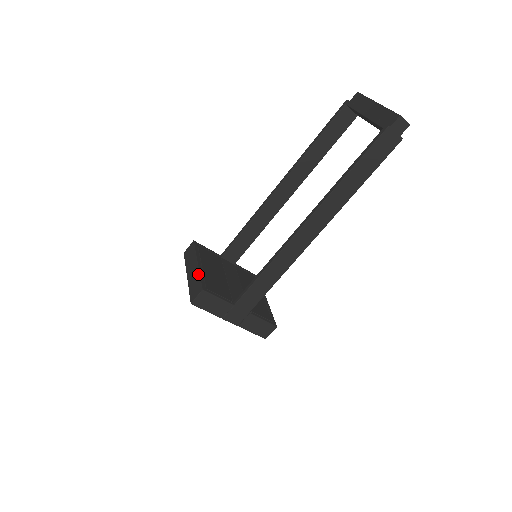
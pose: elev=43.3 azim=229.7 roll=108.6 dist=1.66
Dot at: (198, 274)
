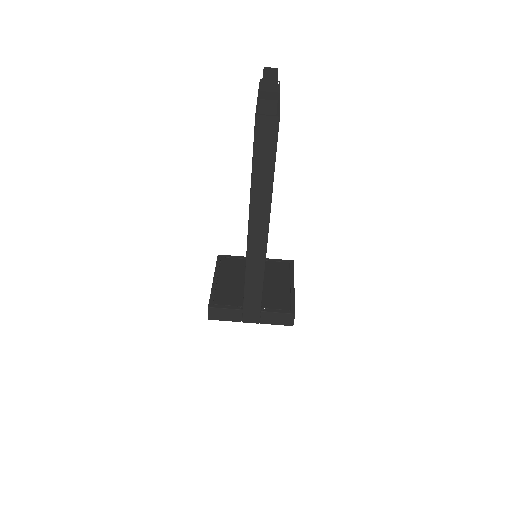
Dot at: (211, 291)
